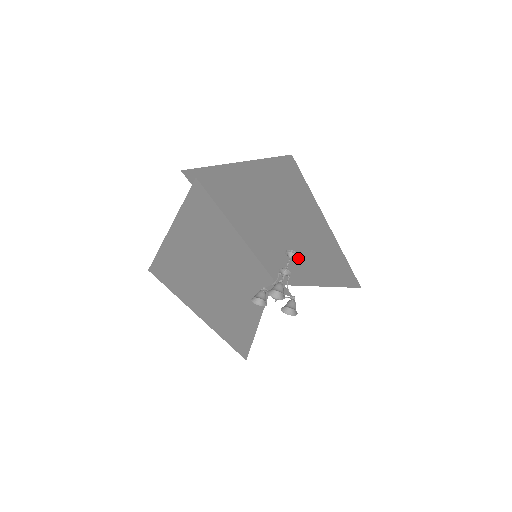
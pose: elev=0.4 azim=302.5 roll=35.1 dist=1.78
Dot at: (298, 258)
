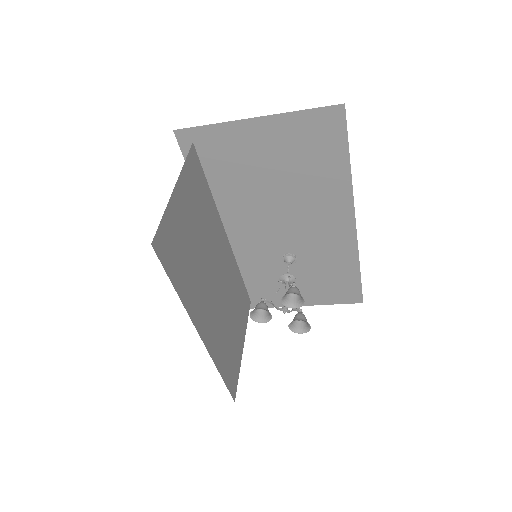
Dot at: (296, 265)
